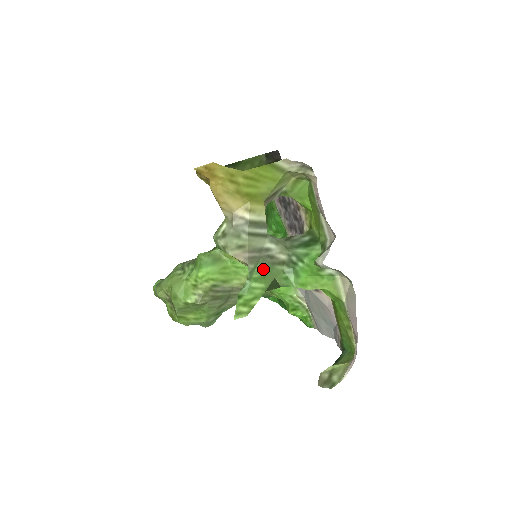
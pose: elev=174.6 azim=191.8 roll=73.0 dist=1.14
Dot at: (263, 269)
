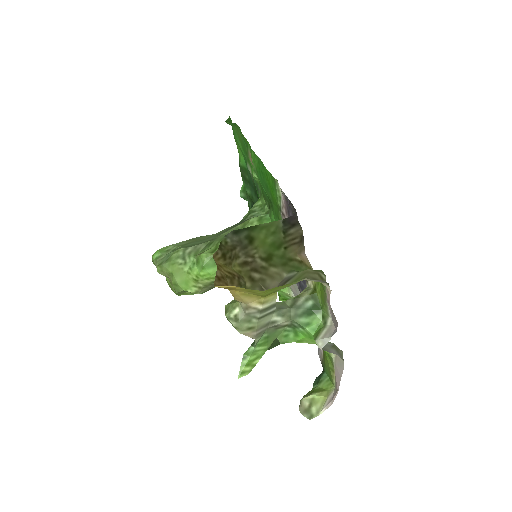
Dot at: (267, 336)
